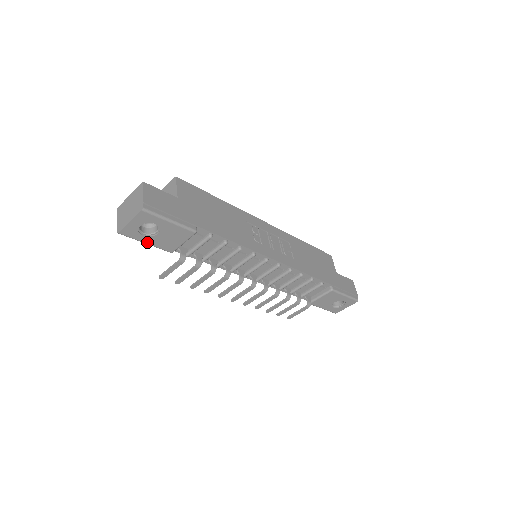
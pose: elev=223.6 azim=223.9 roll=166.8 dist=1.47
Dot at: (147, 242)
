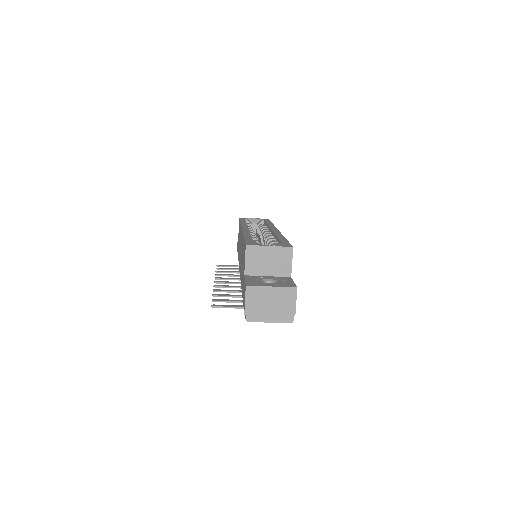
Dot at: occluded
